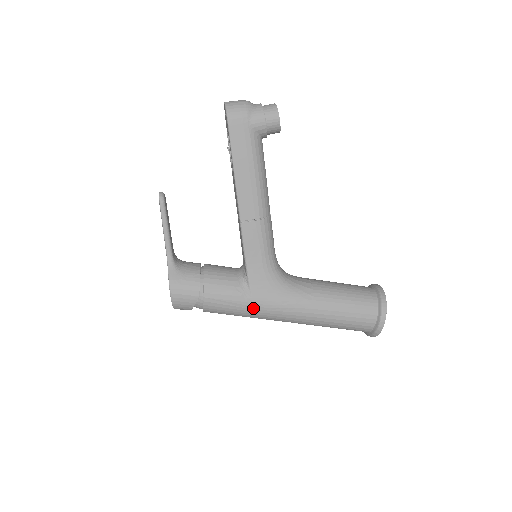
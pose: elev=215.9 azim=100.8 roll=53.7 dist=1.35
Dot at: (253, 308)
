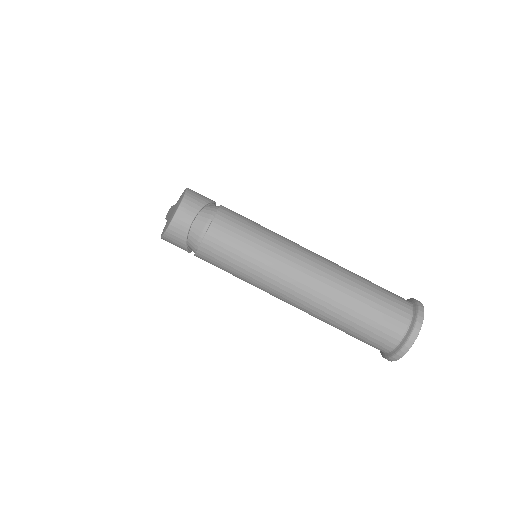
Dot at: (273, 232)
